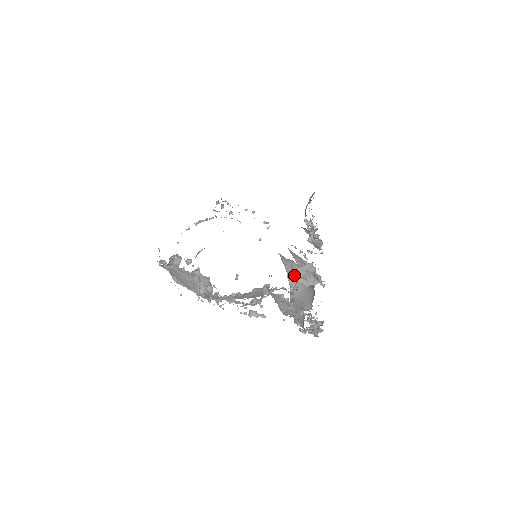
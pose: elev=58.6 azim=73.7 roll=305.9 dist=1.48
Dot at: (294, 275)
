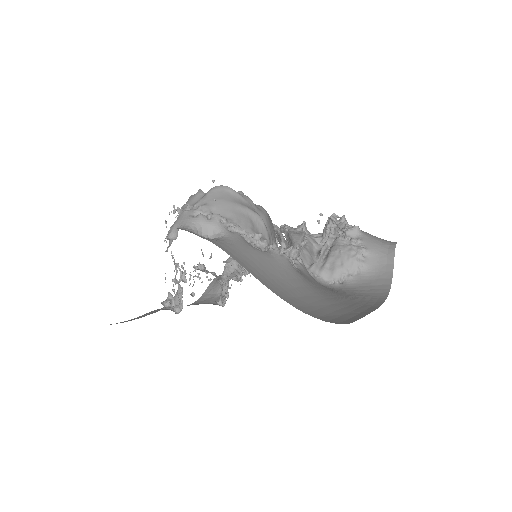
Dot at: (277, 235)
